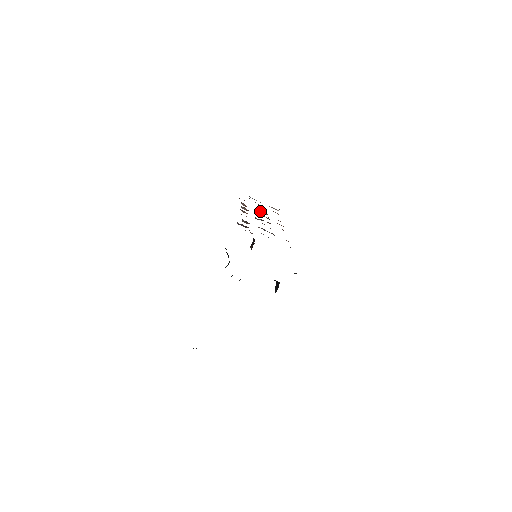
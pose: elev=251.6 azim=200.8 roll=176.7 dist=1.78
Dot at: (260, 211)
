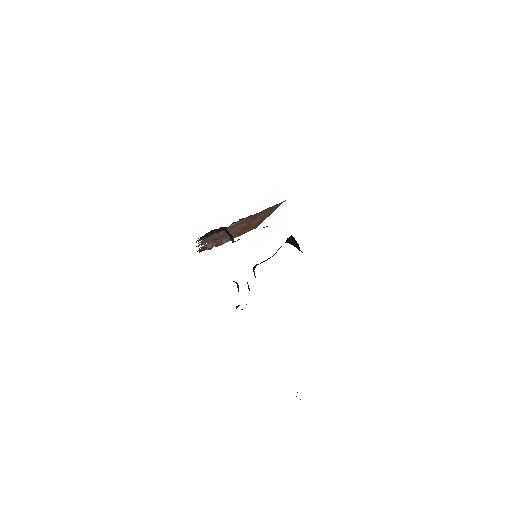
Dot at: occluded
